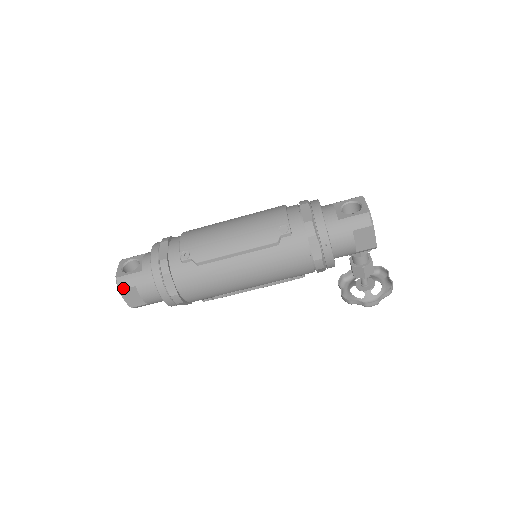
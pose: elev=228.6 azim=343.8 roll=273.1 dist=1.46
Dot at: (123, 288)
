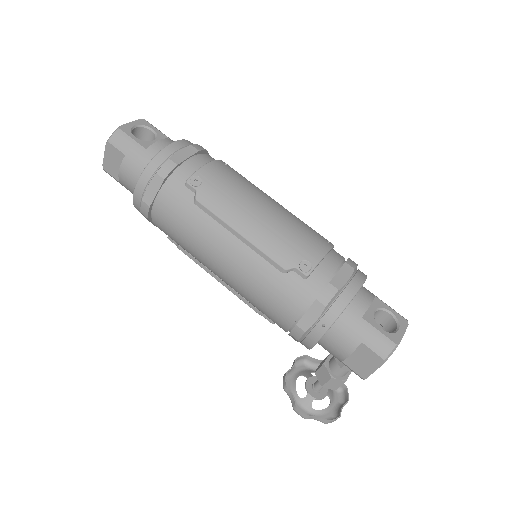
Dot at: (113, 144)
